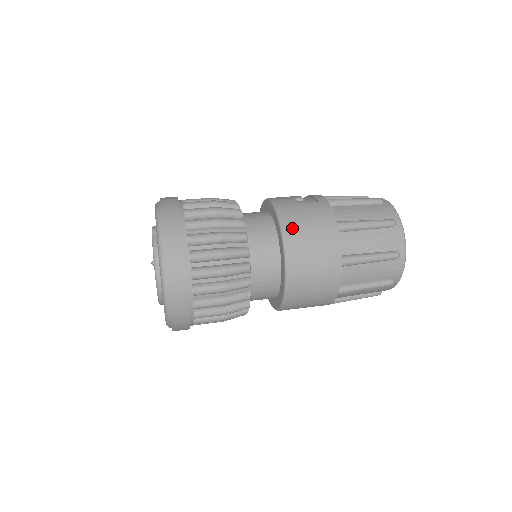
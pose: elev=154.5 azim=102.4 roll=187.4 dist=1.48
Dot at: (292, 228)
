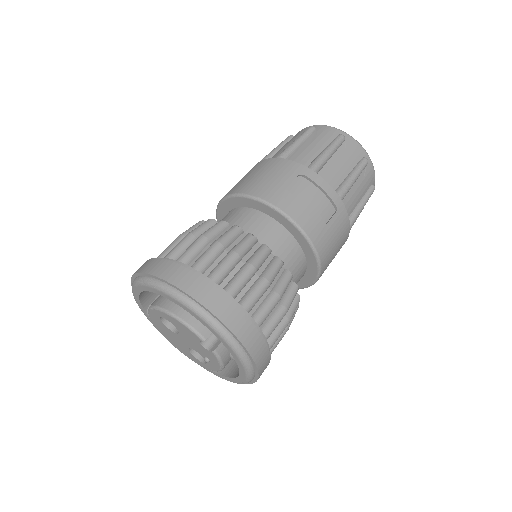
Dot at: (326, 262)
